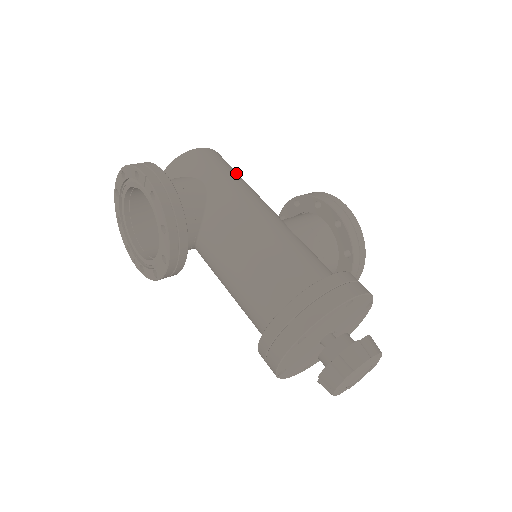
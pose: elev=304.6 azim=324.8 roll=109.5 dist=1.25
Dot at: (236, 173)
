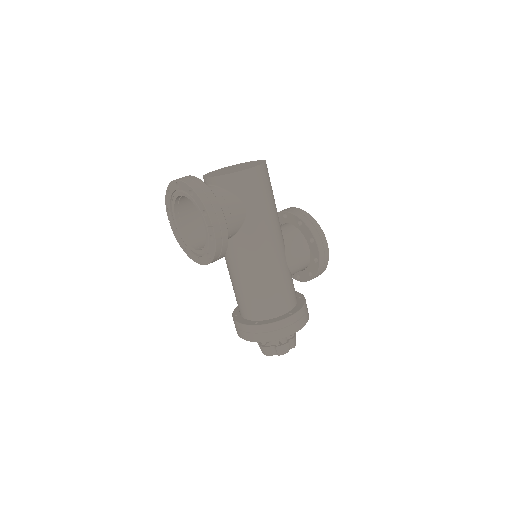
Dot at: (271, 195)
